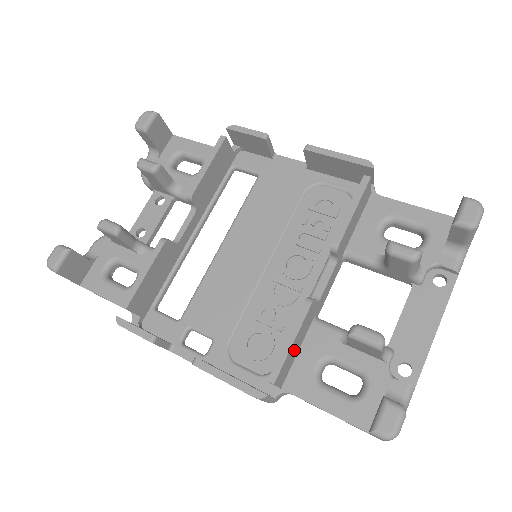
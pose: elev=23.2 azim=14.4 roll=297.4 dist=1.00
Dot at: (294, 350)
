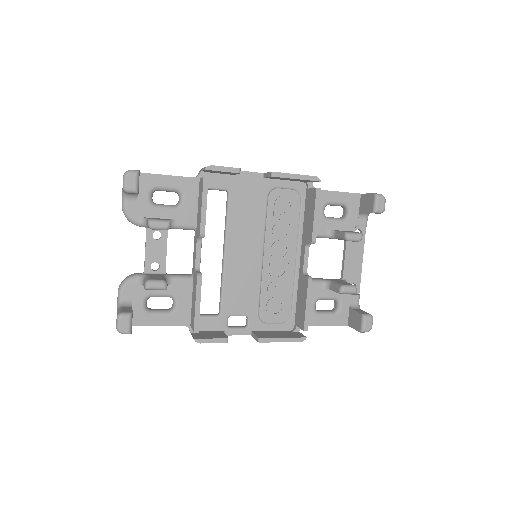
Dot at: occluded
